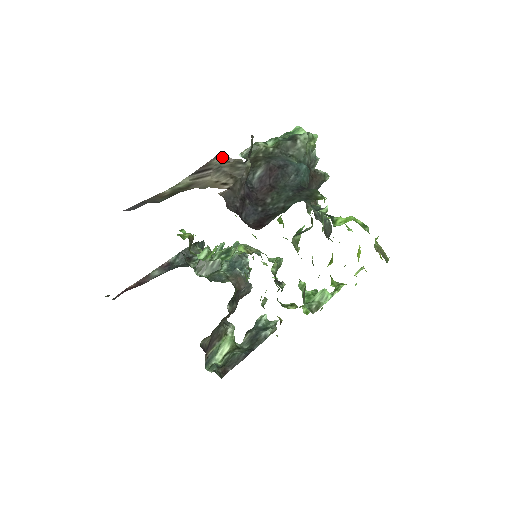
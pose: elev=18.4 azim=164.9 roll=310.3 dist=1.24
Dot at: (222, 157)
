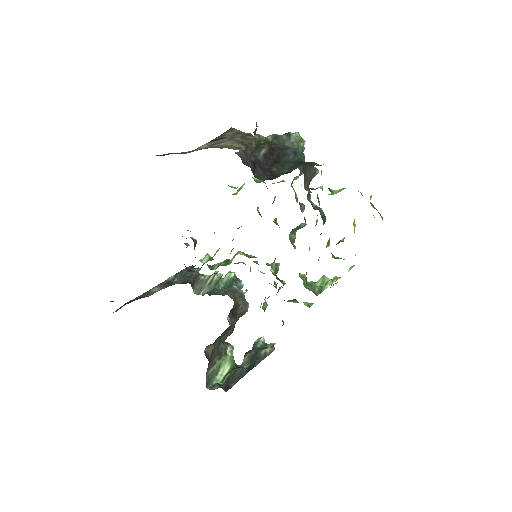
Dot at: (234, 130)
